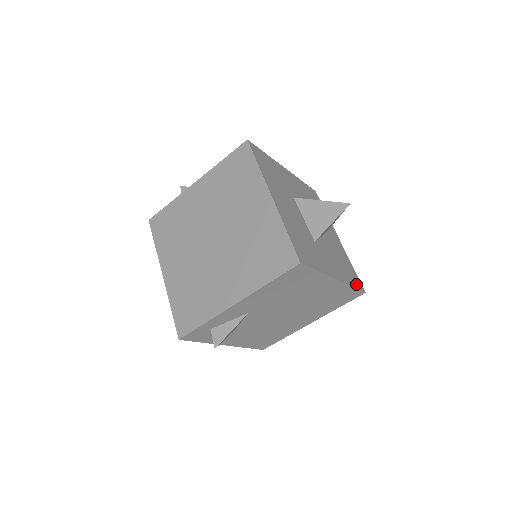
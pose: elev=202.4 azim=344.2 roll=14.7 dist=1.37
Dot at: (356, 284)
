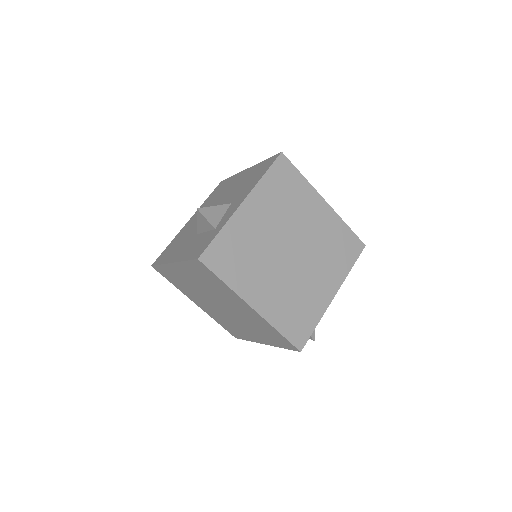
Dot at: occluded
